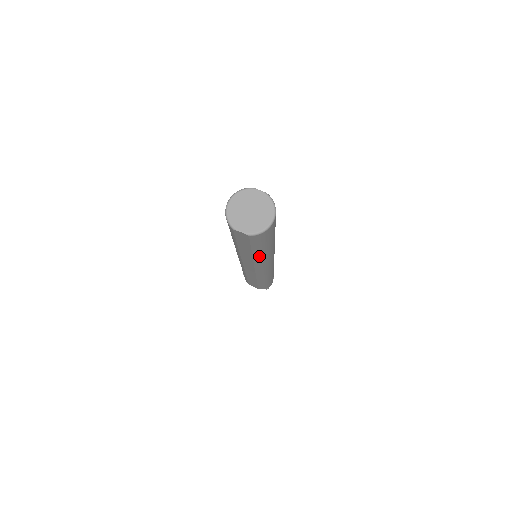
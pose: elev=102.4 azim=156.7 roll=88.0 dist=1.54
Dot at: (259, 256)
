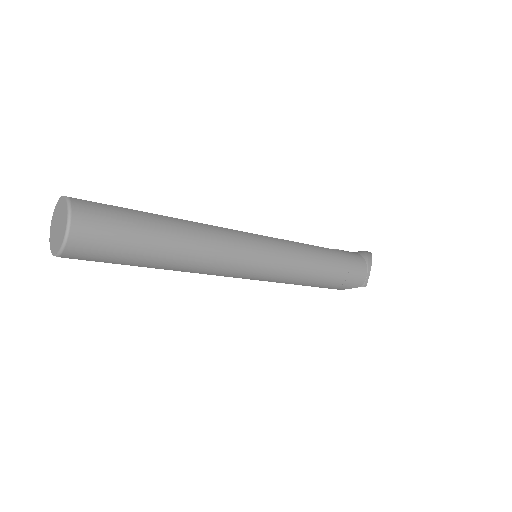
Dot at: (170, 266)
